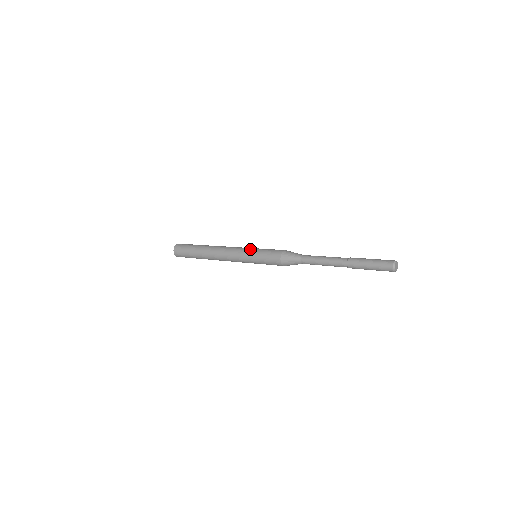
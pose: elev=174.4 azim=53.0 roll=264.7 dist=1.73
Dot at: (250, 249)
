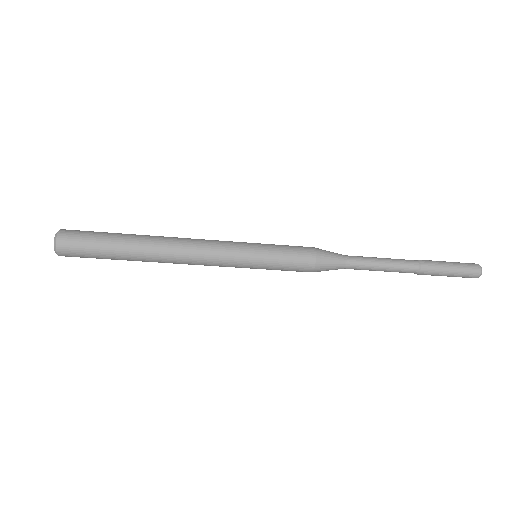
Dot at: (250, 247)
